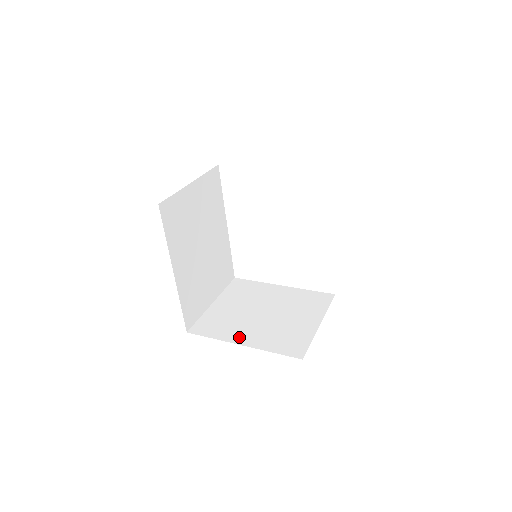
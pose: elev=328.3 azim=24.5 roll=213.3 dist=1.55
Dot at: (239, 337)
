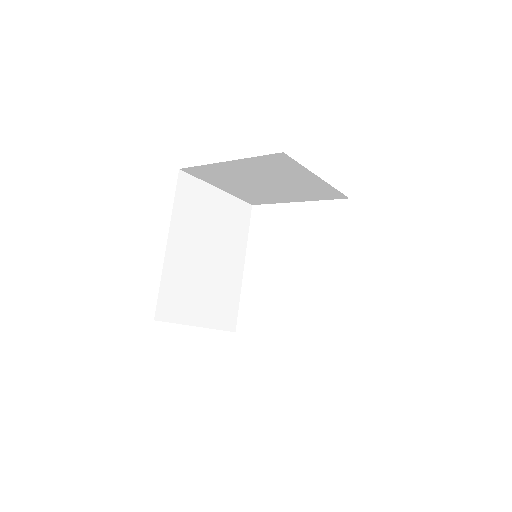
Dot at: occluded
